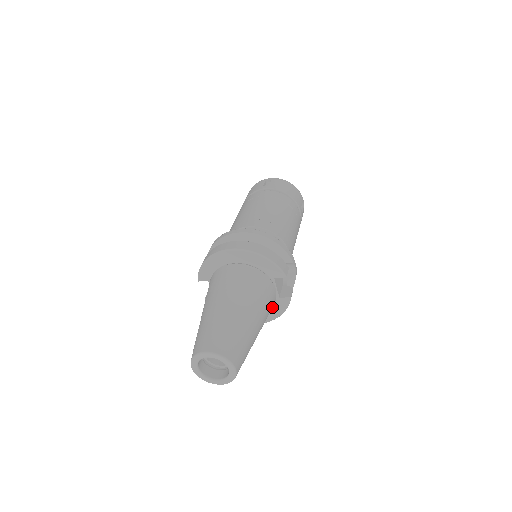
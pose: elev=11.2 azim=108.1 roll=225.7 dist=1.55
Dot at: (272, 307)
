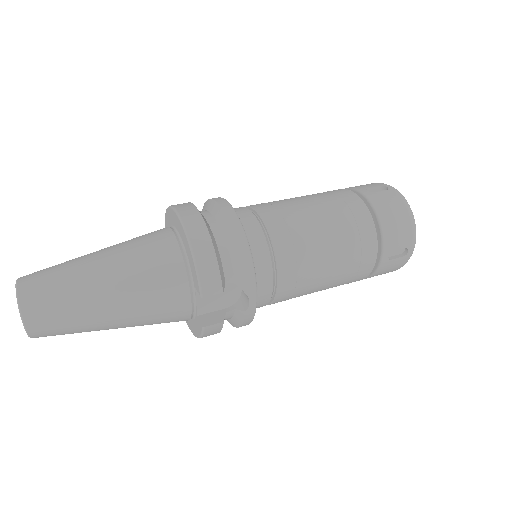
Dot at: (180, 317)
